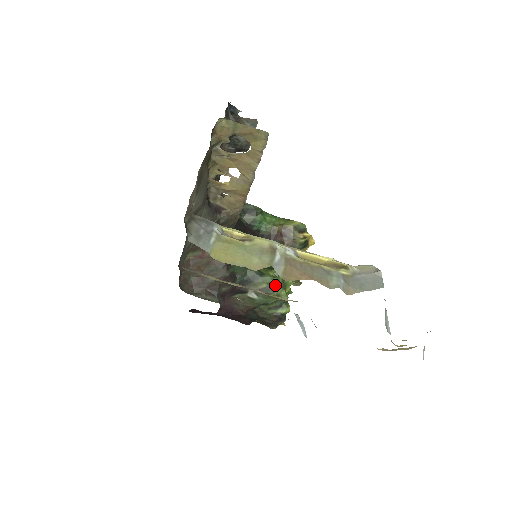
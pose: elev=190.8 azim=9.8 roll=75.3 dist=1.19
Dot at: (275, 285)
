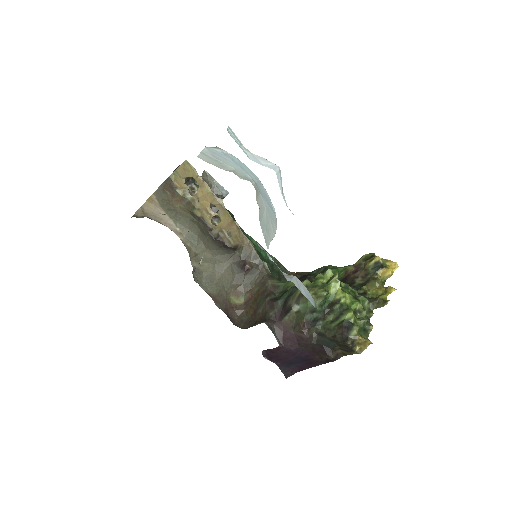
Dot at: (311, 288)
